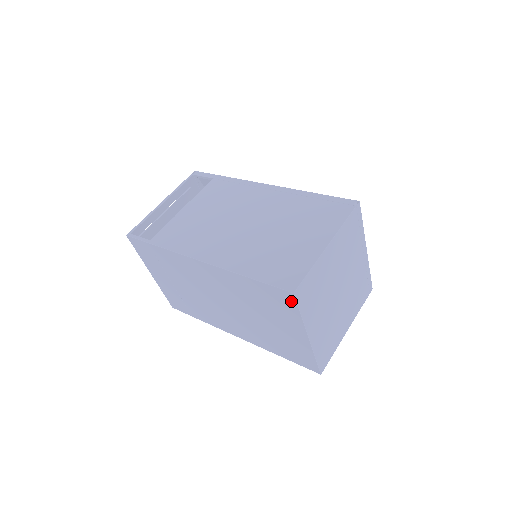
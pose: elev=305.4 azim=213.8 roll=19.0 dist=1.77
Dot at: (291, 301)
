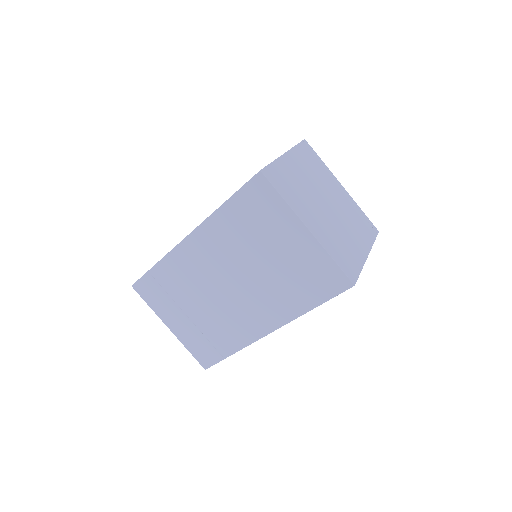
Dot at: (265, 186)
